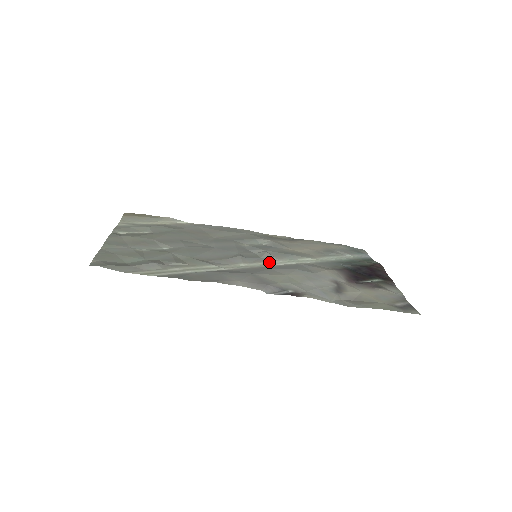
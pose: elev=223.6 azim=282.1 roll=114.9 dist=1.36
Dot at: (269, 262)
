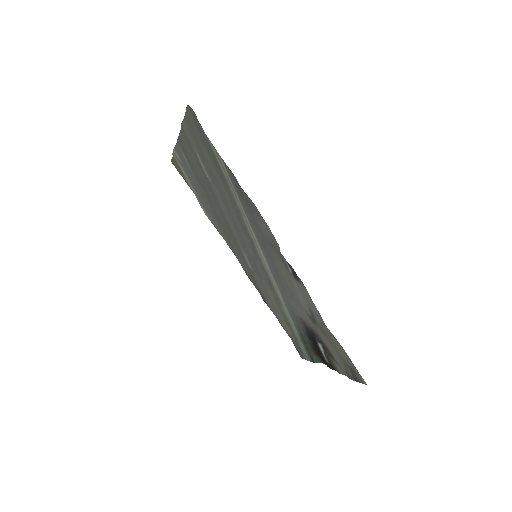
Dot at: (265, 266)
